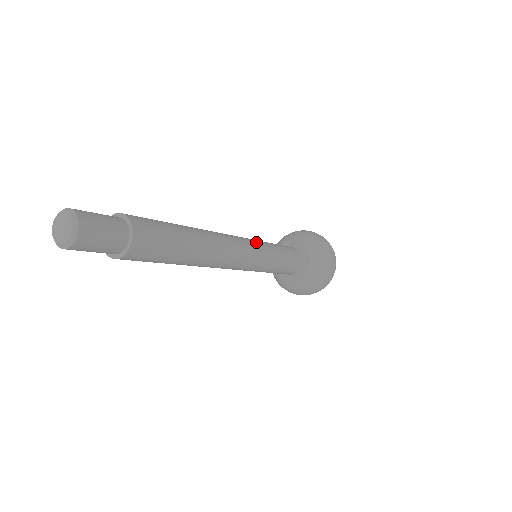
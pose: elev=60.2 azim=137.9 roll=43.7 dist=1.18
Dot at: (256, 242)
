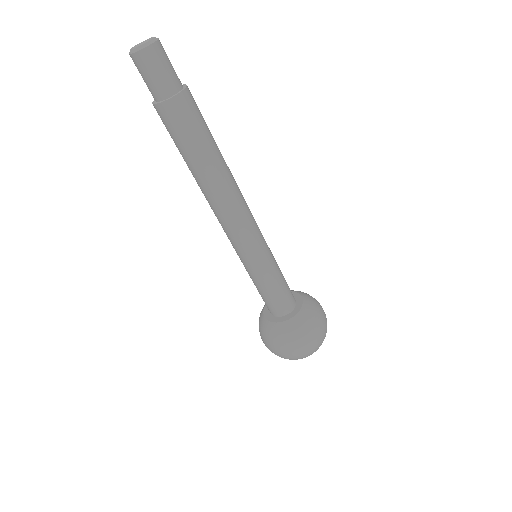
Dot at: occluded
